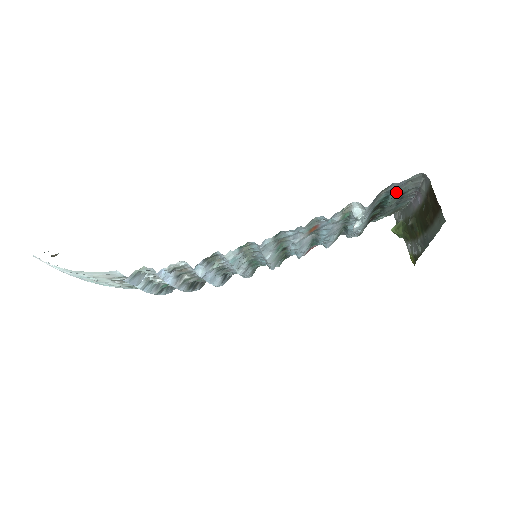
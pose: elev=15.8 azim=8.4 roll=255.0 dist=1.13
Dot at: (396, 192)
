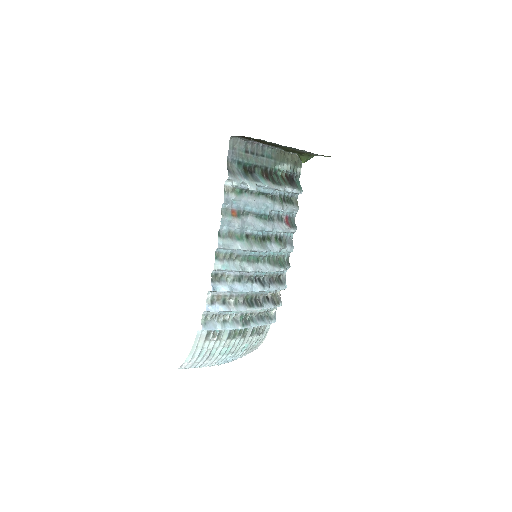
Dot at: (238, 156)
